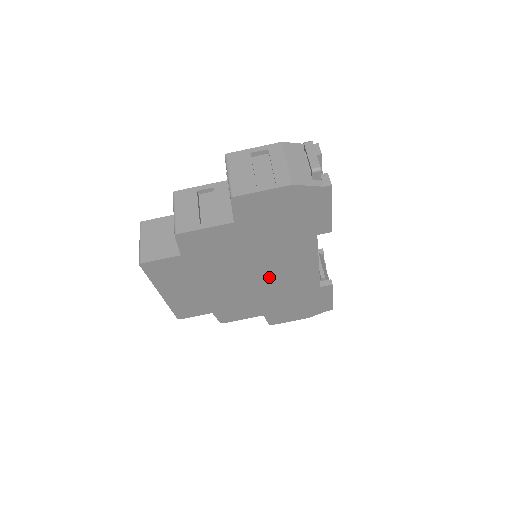
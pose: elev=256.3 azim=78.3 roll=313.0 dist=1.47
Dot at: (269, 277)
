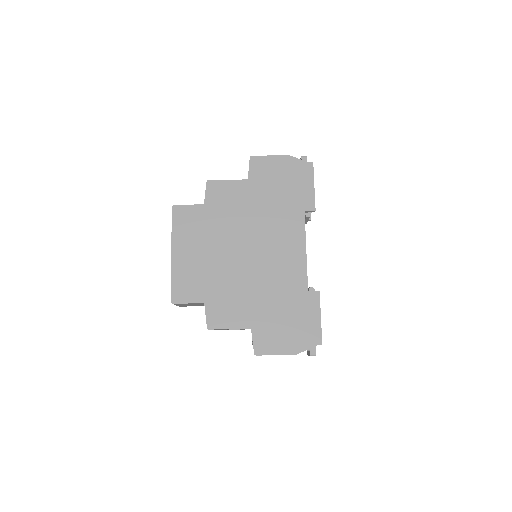
Dot at: (264, 258)
